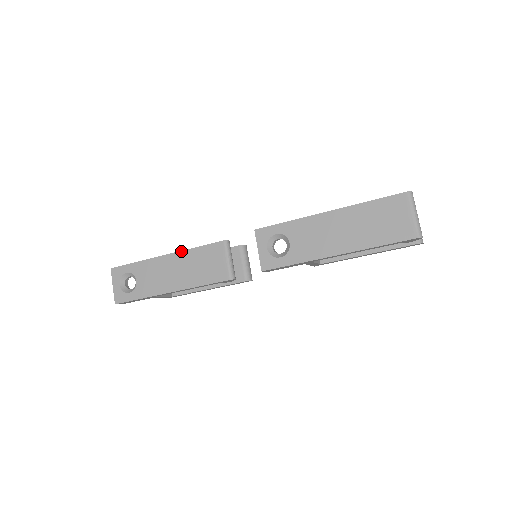
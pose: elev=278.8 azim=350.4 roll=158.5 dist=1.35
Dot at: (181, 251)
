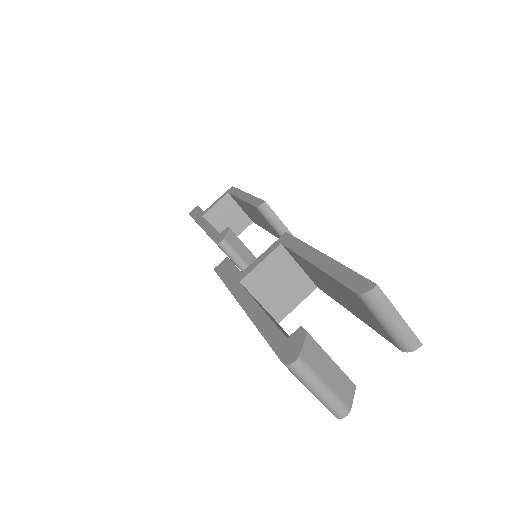
Dot at: occluded
